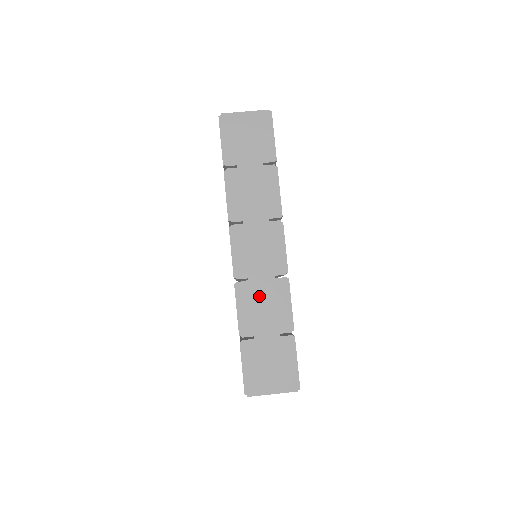
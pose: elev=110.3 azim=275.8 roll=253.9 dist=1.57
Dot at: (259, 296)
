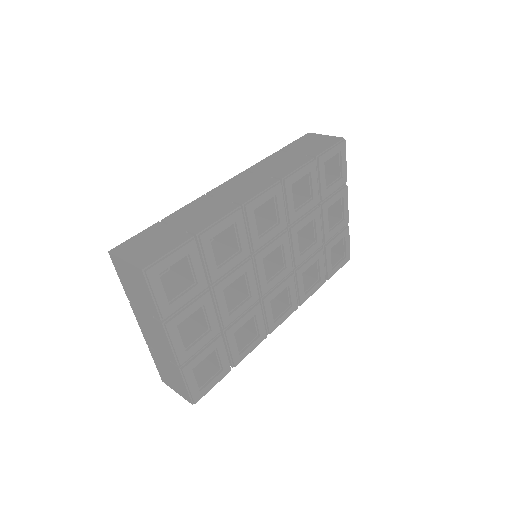
Dot at: (207, 206)
